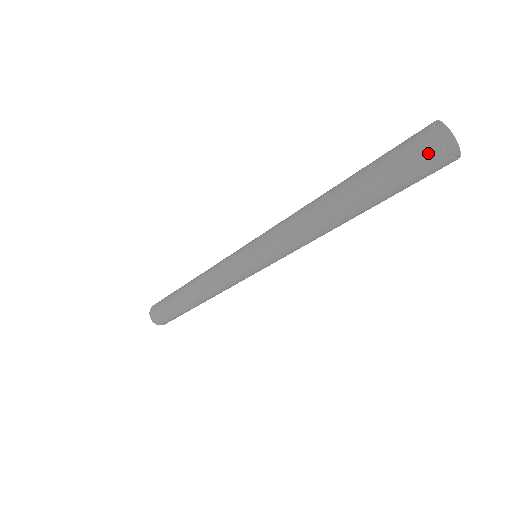
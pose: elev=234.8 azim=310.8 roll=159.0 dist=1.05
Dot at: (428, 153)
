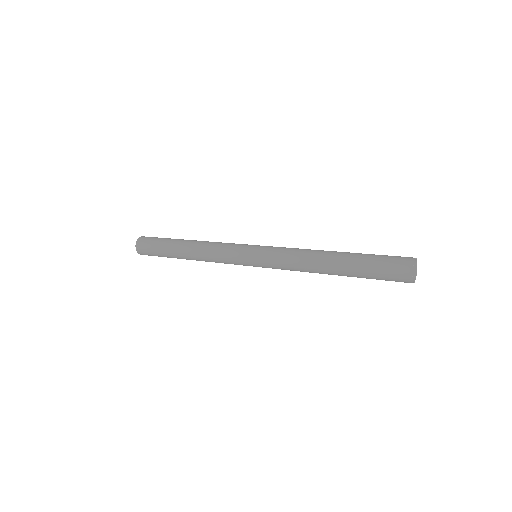
Dot at: (403, 275)
